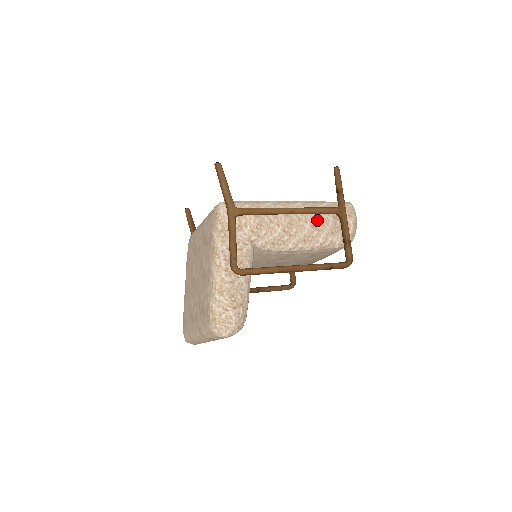
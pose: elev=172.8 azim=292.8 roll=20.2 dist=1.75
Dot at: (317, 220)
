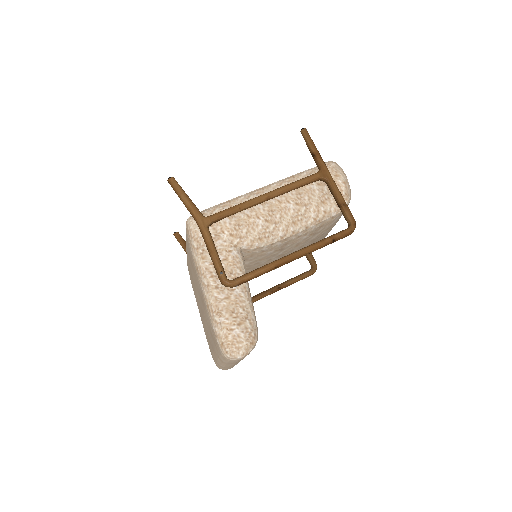
Dot at: (300, 195)
